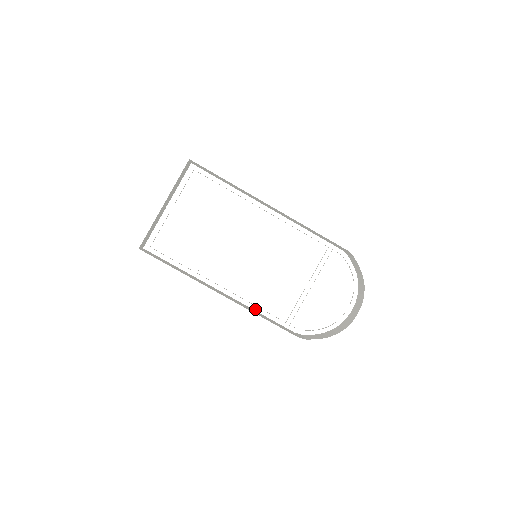
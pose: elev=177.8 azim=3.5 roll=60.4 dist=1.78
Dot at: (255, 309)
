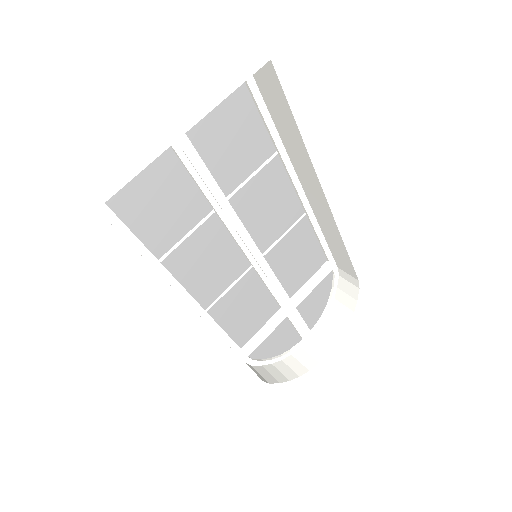
Dot at: (217, 330)
